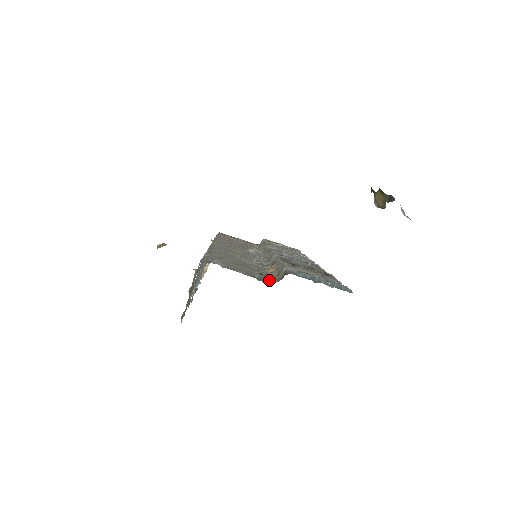
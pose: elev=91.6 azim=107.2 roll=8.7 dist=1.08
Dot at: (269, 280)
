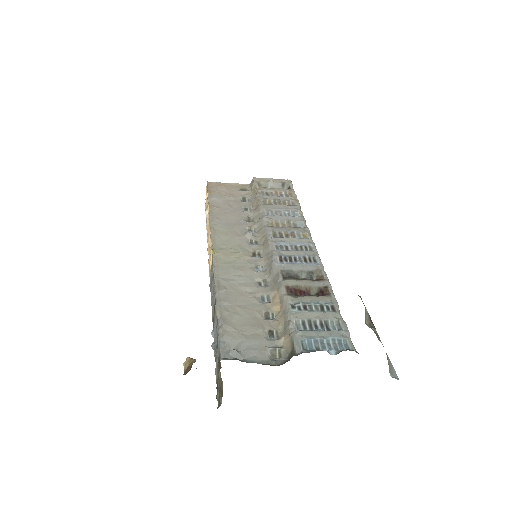
Dot at: (280, 352)
